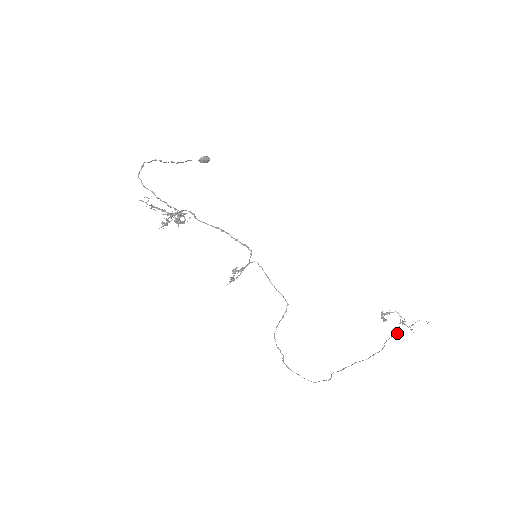
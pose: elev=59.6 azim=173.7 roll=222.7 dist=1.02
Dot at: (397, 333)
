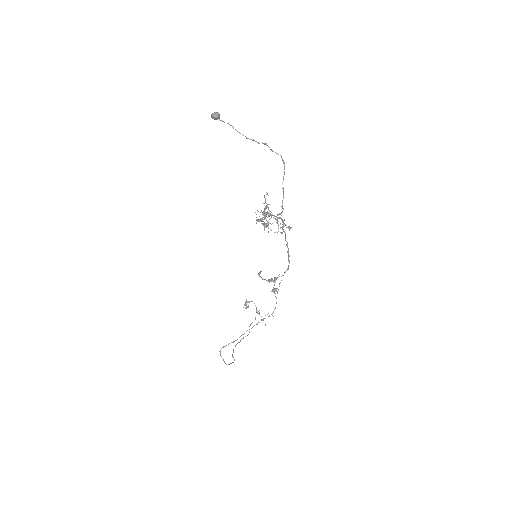
Dot at: occluded
